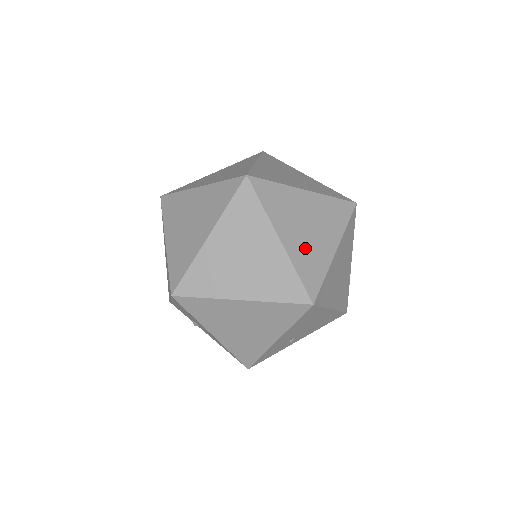
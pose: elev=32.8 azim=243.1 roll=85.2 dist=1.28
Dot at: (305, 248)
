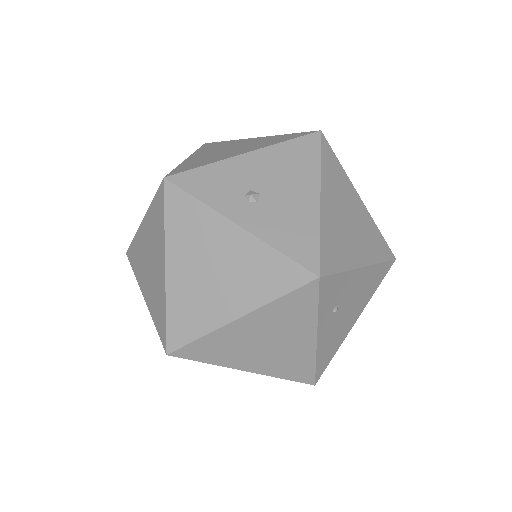
Dot at: occluded
